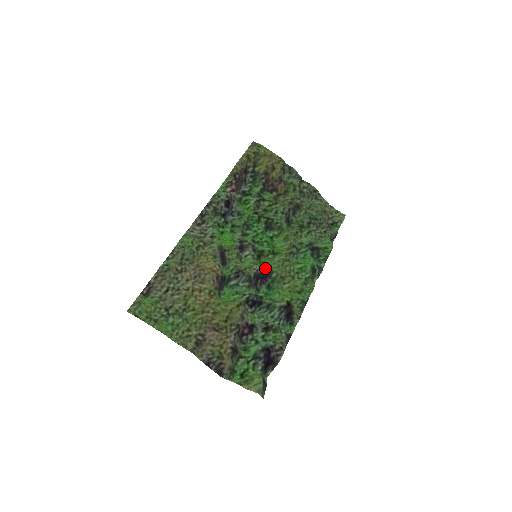
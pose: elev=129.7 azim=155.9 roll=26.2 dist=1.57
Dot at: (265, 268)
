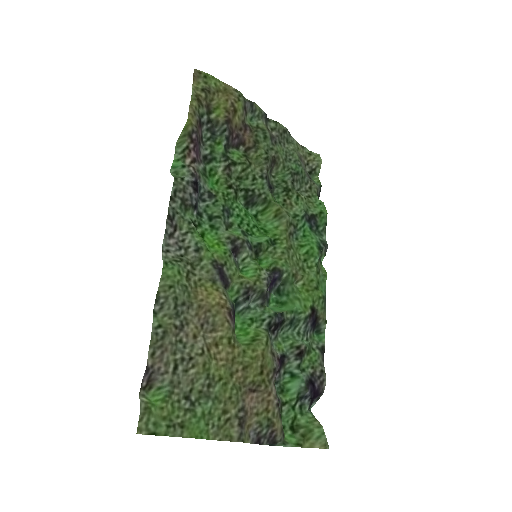
Dot at: (272, 270)
